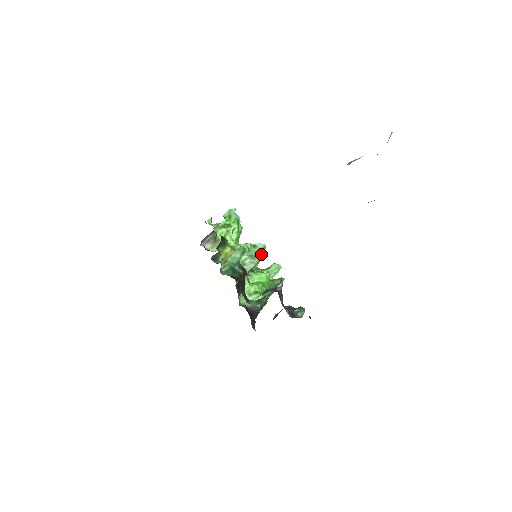
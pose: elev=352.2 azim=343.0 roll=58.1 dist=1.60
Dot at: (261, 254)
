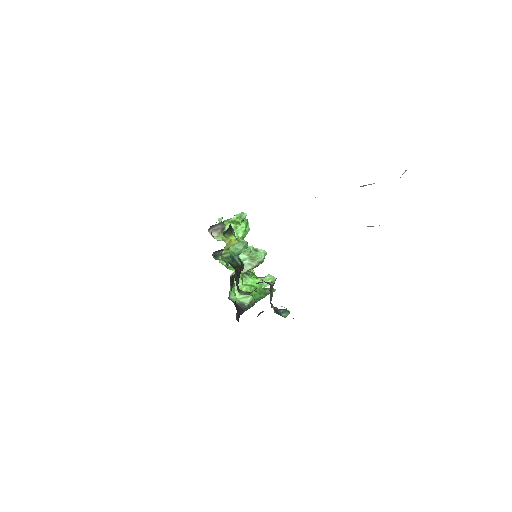
Dot at: (260, 259)
